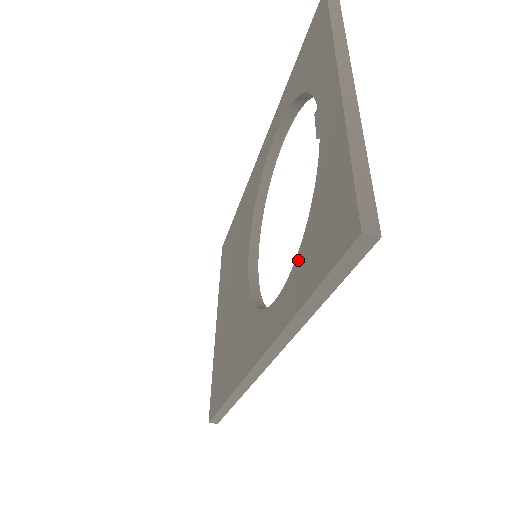
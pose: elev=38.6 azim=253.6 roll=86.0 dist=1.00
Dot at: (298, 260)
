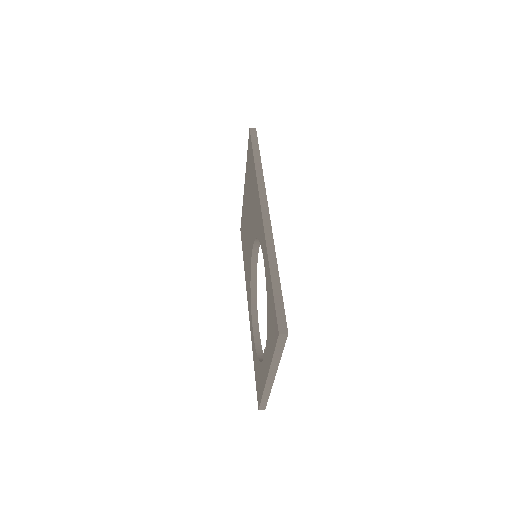
Dot at: (255, 352)
